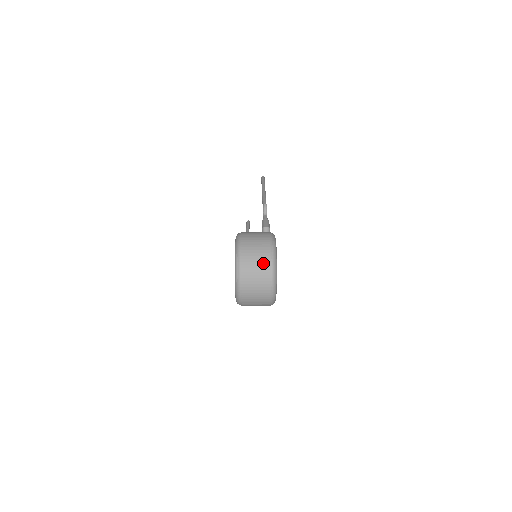
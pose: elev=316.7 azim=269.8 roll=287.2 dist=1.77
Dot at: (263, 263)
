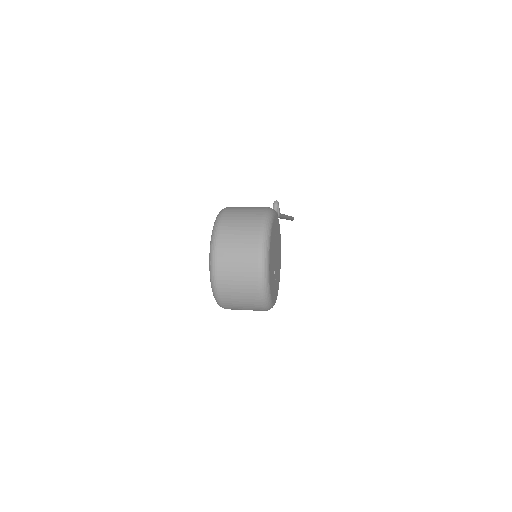
Dot at: (250, 228)
